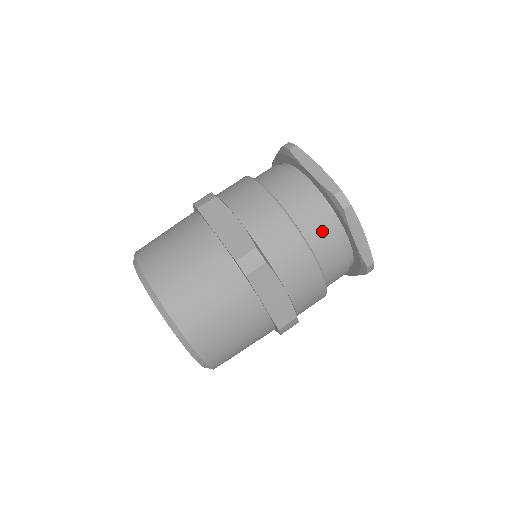
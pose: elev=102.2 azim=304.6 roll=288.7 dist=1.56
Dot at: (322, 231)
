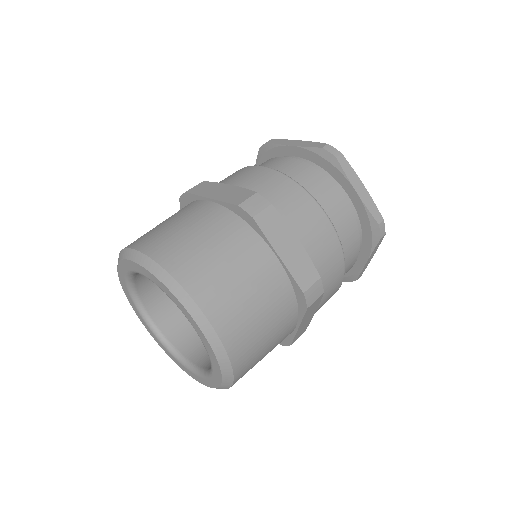
Dot at: (352, 253)
